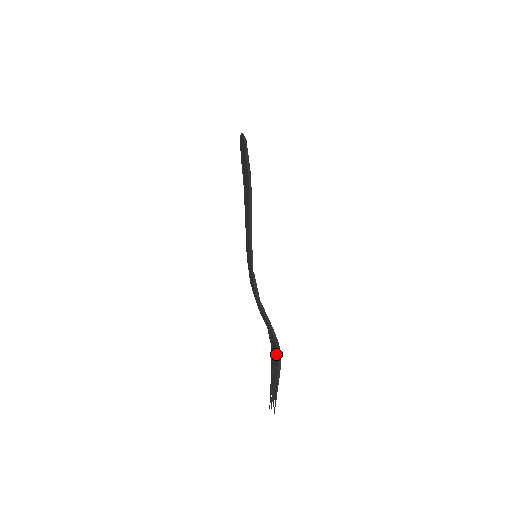
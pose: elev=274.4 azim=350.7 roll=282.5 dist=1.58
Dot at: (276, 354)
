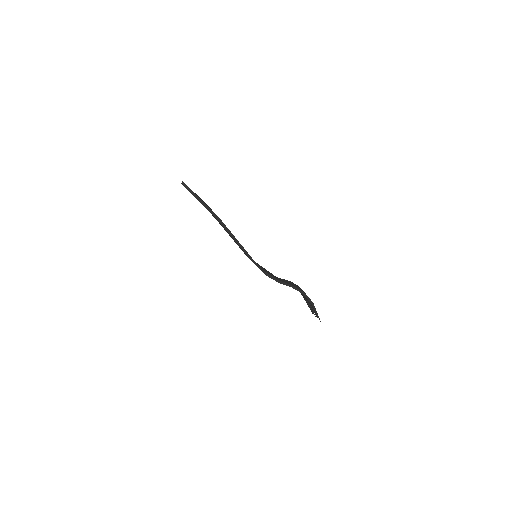
Dot at: (306, 298)
